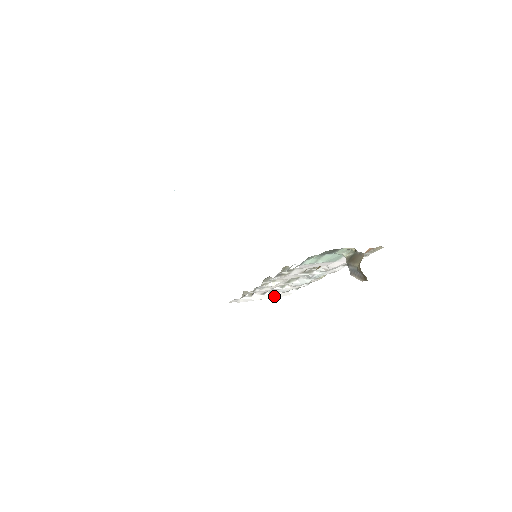
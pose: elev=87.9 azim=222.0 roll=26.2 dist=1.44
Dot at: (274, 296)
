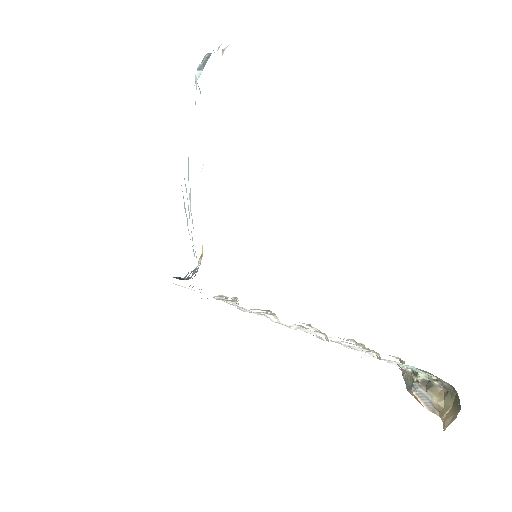
Dot at: occluded
